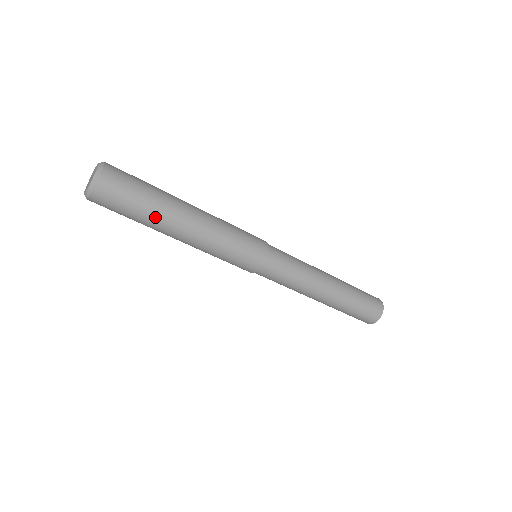
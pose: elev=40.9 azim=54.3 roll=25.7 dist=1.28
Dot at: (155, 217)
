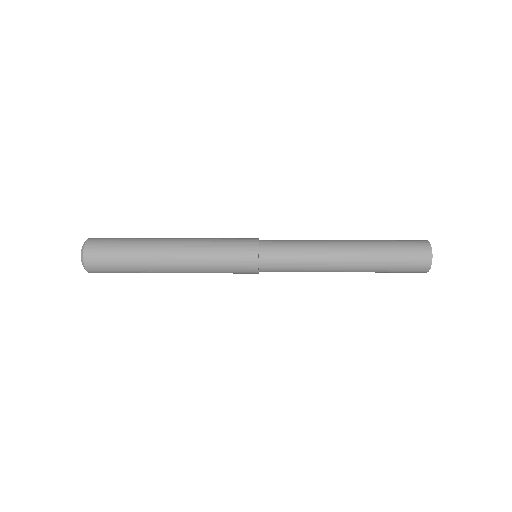
Dot at: occluded
